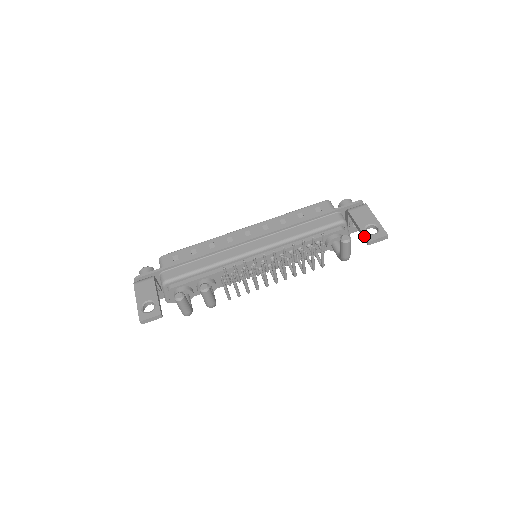
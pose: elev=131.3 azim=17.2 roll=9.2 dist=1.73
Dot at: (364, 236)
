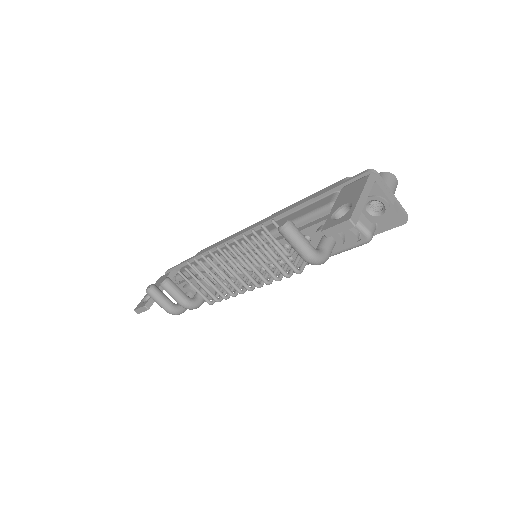
Dot at: (325, 223)
